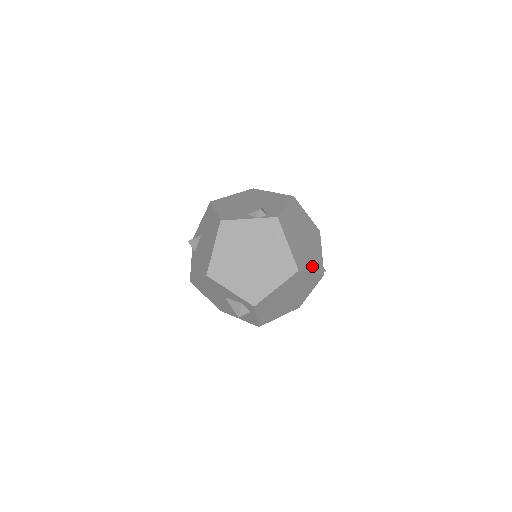
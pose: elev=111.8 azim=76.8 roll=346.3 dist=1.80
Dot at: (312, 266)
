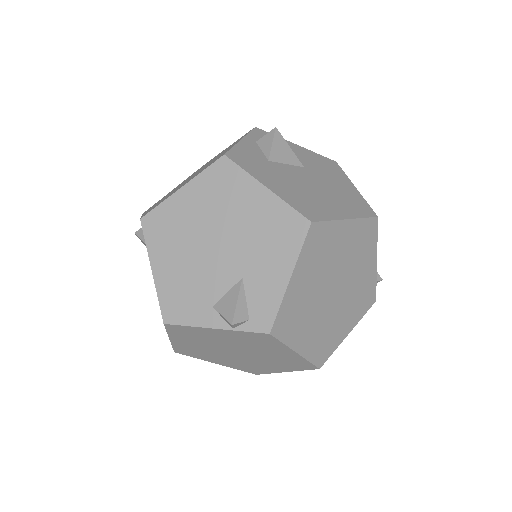
Dot at: (350, 320)
